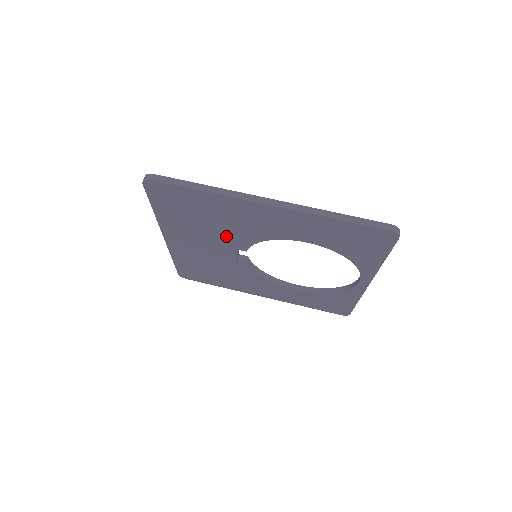
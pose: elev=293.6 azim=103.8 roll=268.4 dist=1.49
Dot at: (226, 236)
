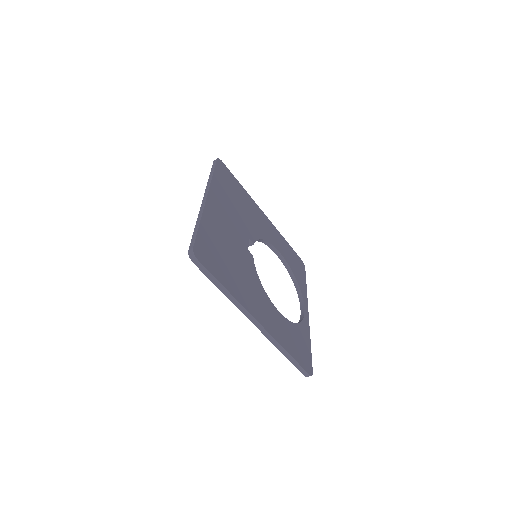
Dot at: occluded
